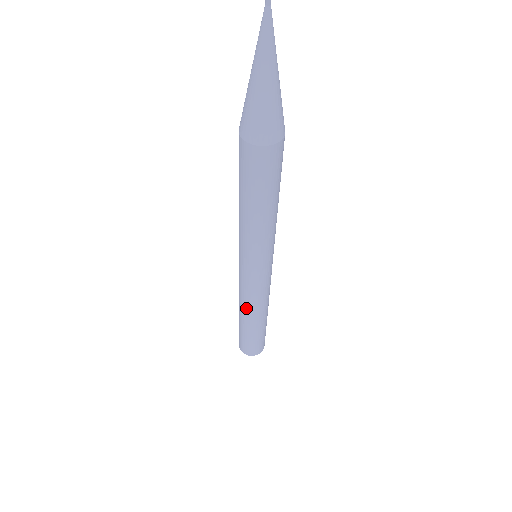
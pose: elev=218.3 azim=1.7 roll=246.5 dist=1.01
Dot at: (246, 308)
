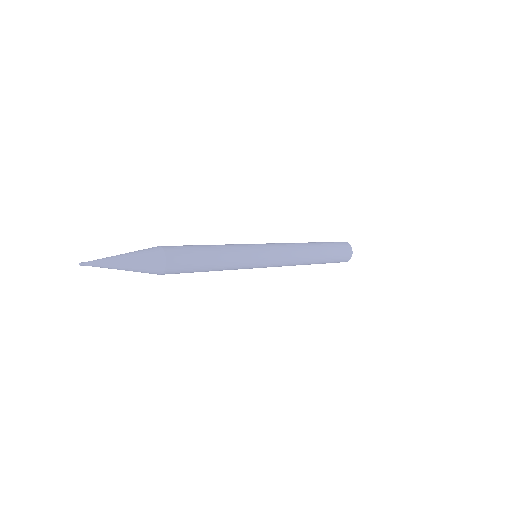
Dot at: occluded
